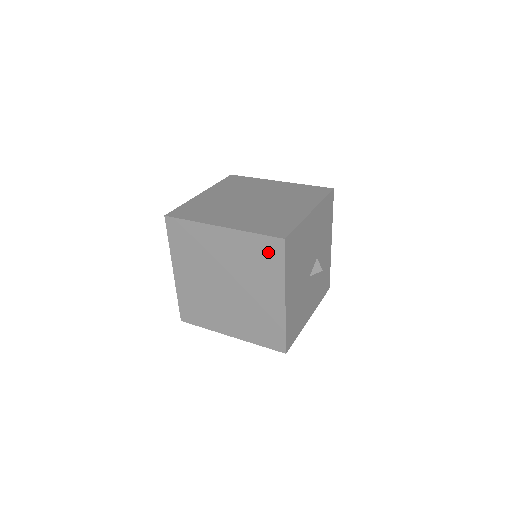
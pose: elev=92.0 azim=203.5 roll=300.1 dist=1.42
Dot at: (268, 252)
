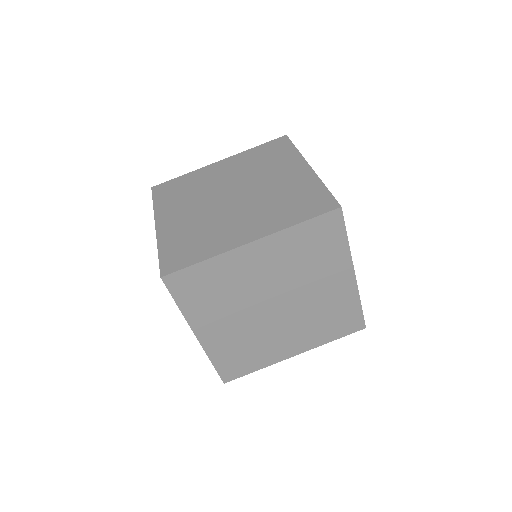
Dot at: (323, 234)
